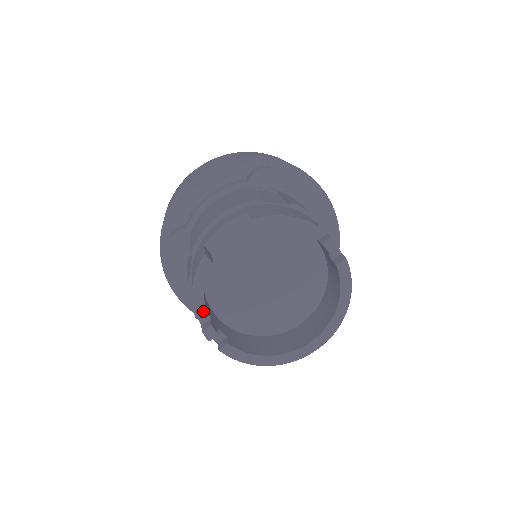
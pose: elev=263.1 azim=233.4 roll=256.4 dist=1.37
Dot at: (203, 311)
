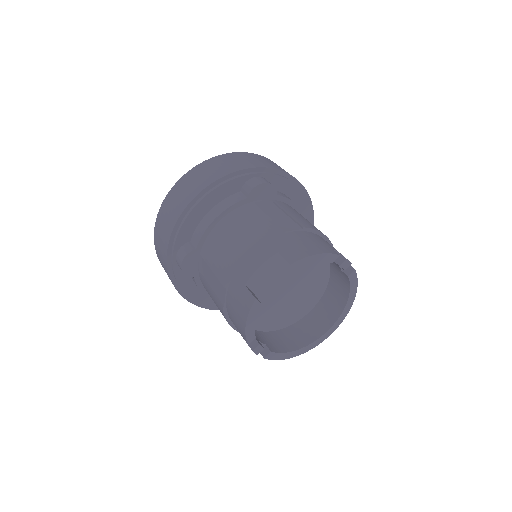
Dot at: (253, 337)
